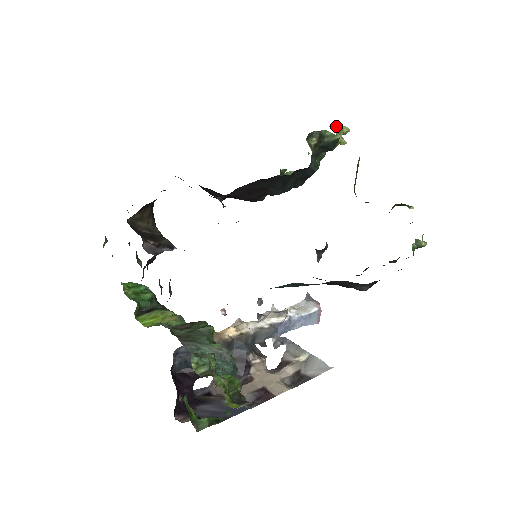
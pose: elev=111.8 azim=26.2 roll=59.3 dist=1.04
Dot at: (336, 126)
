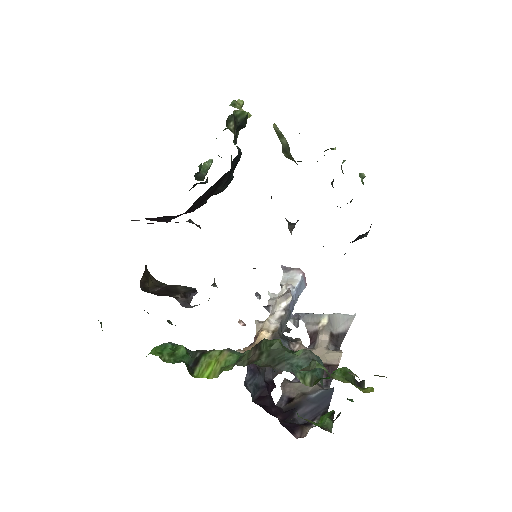
Dot at: (234, 103)
